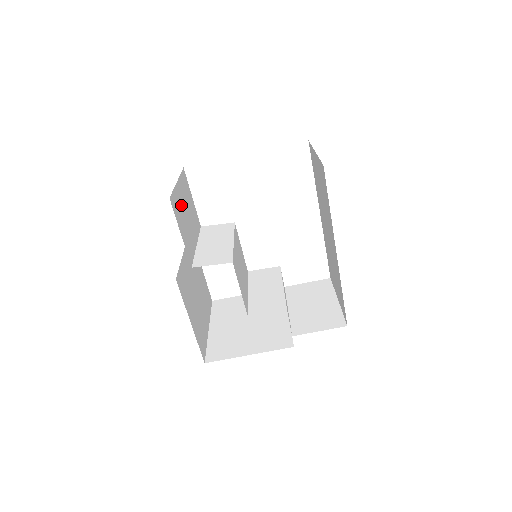
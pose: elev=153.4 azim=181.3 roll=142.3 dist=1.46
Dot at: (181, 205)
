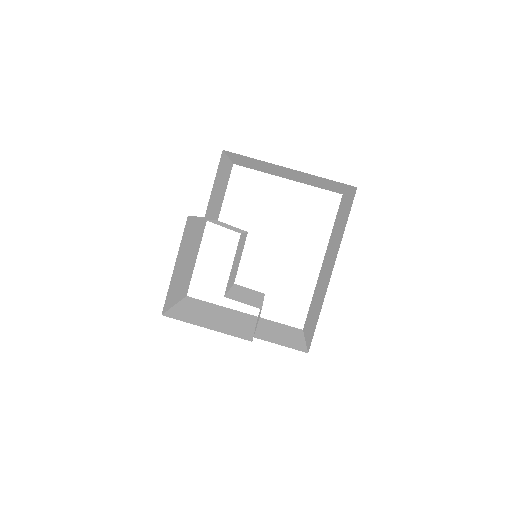
Dot at: (222, 174)
